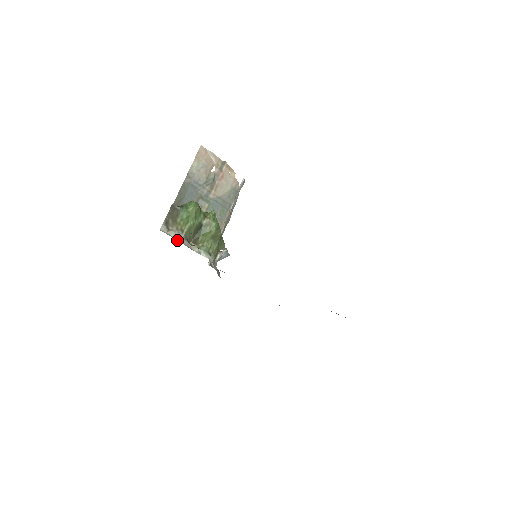
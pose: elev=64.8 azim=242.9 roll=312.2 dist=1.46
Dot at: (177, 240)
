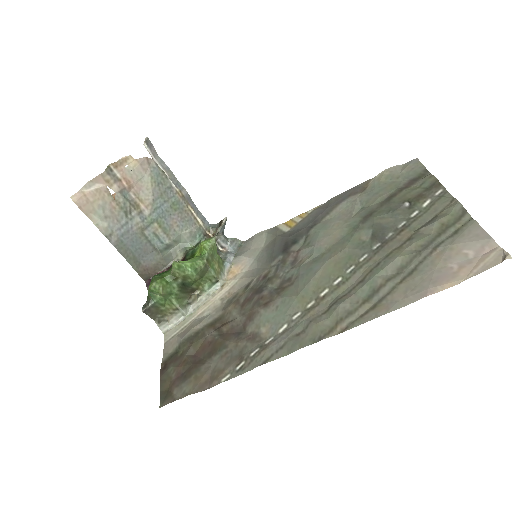
Dot at: (183, 319)
